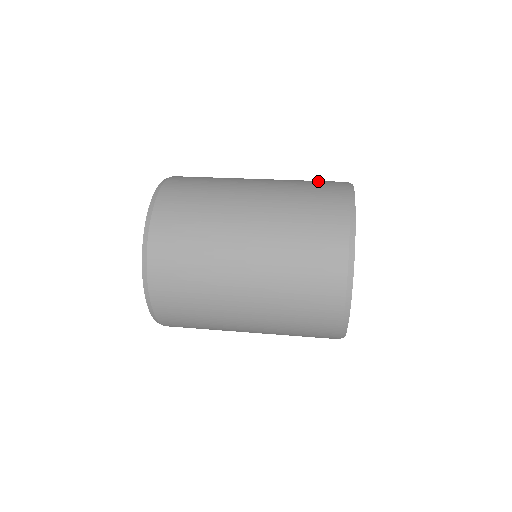
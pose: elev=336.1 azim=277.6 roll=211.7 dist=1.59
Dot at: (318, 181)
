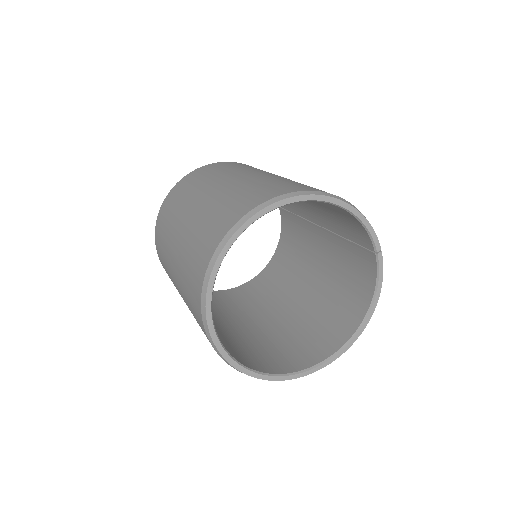
Dot at: (218, 218)
